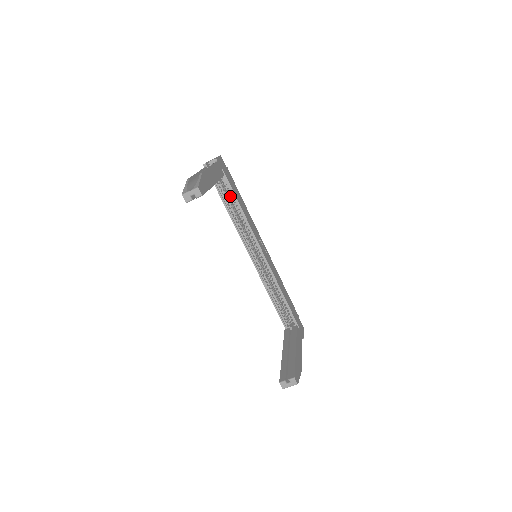
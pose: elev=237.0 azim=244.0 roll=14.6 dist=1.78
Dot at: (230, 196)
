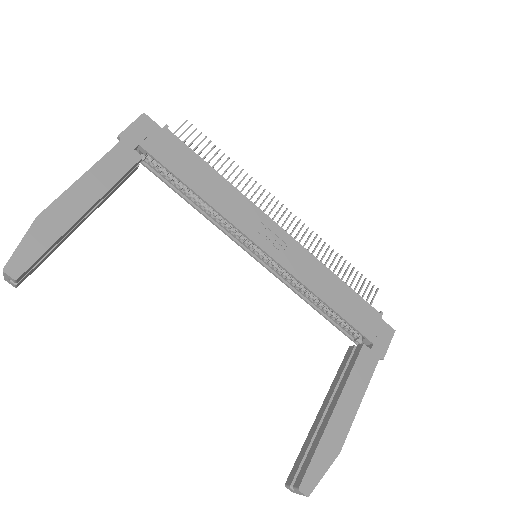
Dot at: (176, 179)
